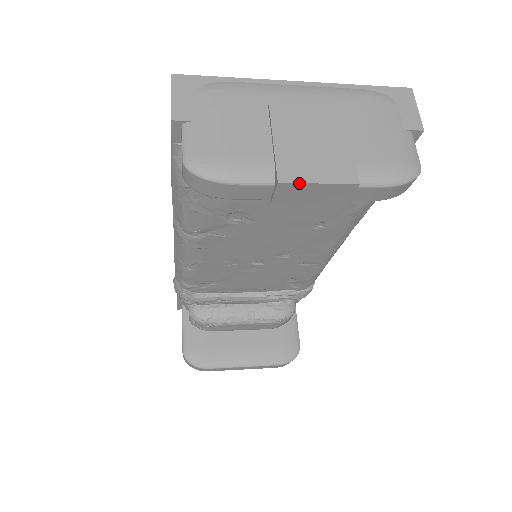
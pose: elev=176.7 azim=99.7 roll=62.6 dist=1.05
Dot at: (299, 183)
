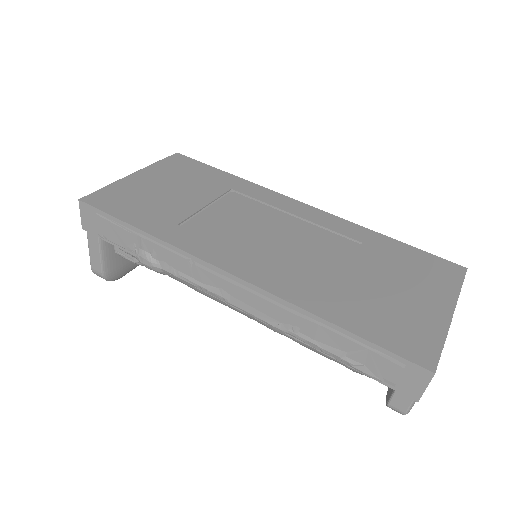
Dot at: occluded
